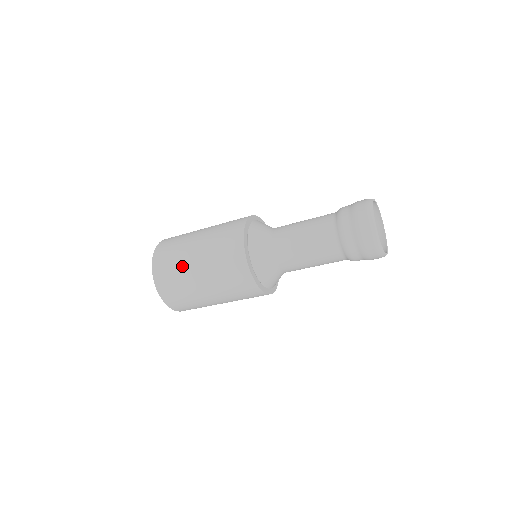
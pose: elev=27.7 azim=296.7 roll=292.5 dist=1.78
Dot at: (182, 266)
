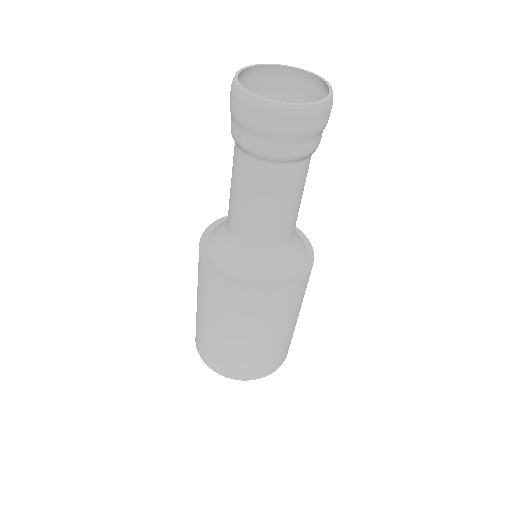
Dot at: (200, 326)
